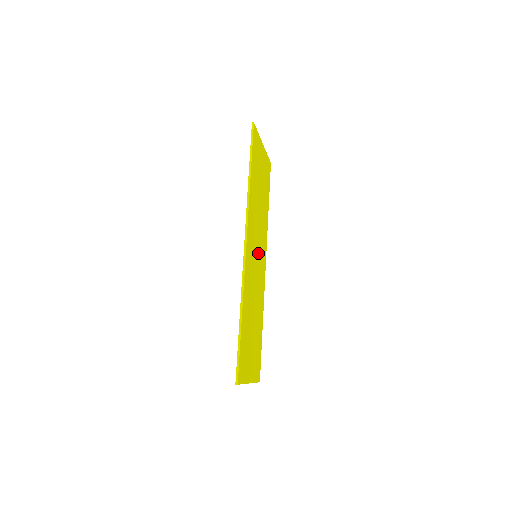
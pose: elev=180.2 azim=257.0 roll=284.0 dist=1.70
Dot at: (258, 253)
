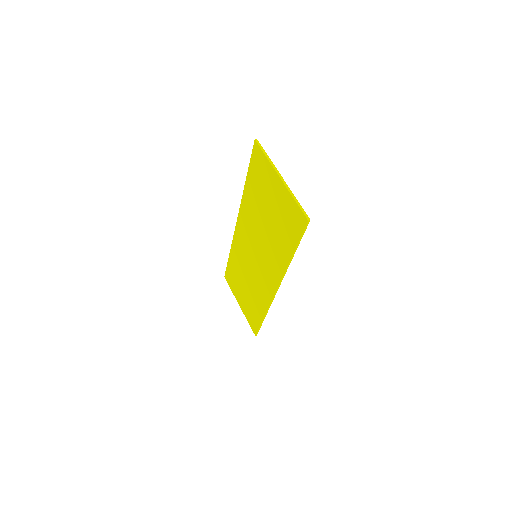
Dot at: occluded
